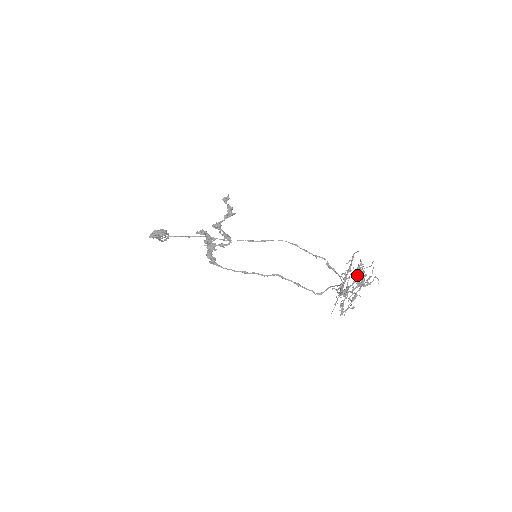
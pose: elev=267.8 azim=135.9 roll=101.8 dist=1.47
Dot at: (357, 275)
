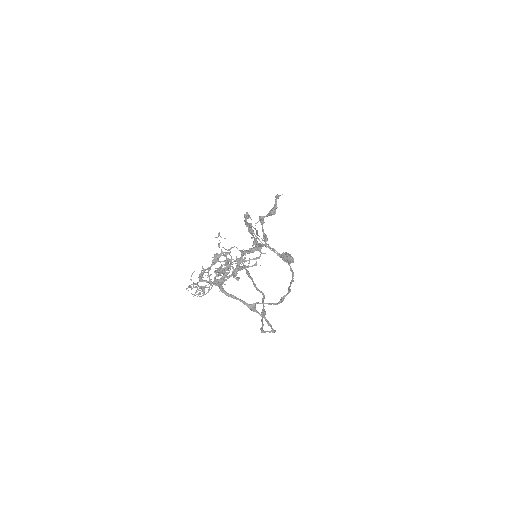
Dot at: (226, 259)
